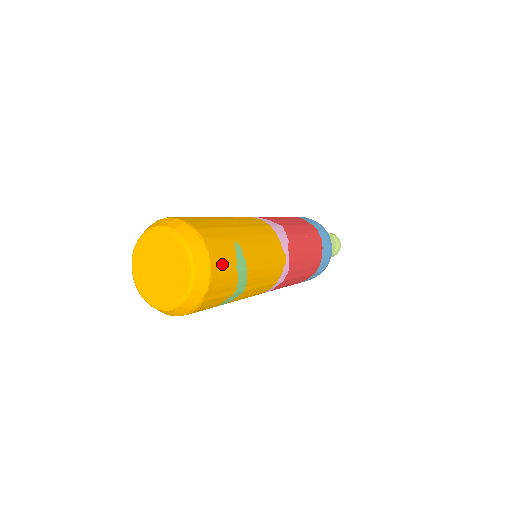
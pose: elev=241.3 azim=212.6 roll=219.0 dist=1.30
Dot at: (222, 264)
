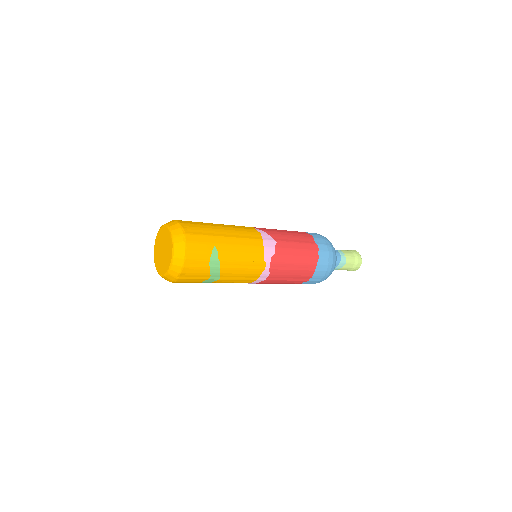
Dot at: (195, 260)
